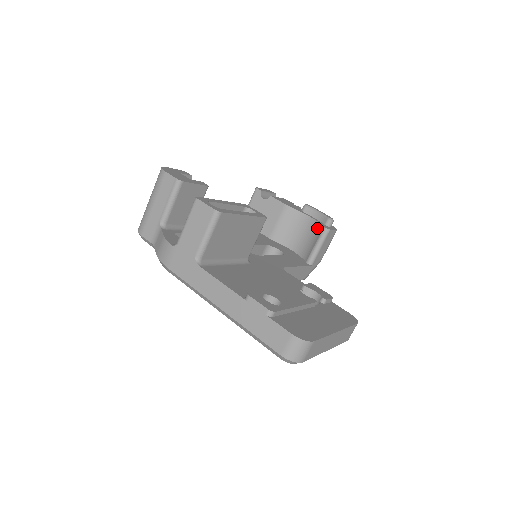
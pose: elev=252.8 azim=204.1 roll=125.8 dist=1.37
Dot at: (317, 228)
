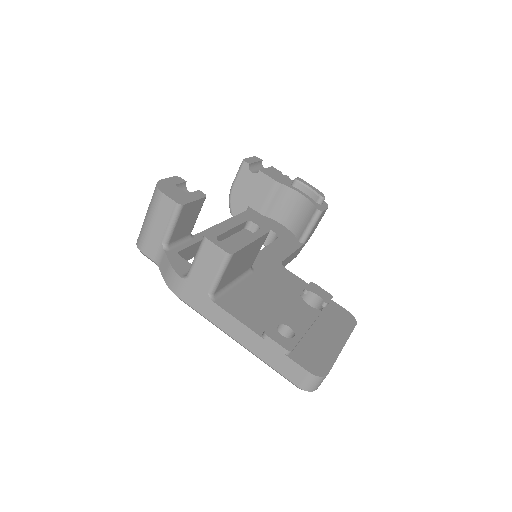
Dot at: (309, 207)
